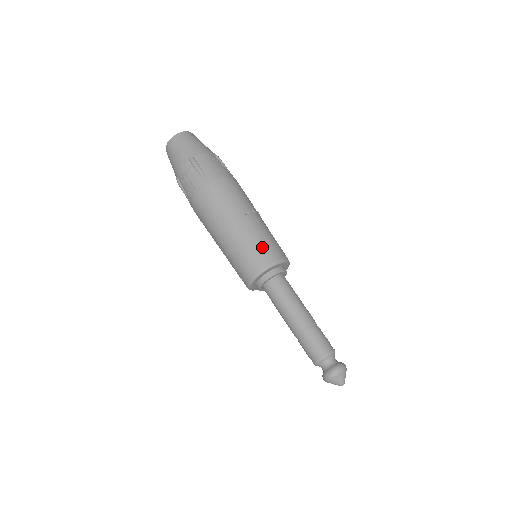
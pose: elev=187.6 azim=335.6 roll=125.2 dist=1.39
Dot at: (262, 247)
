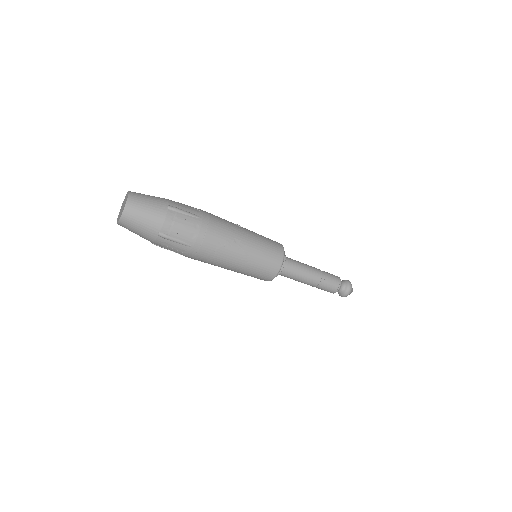
Dot at: (269, 241)
